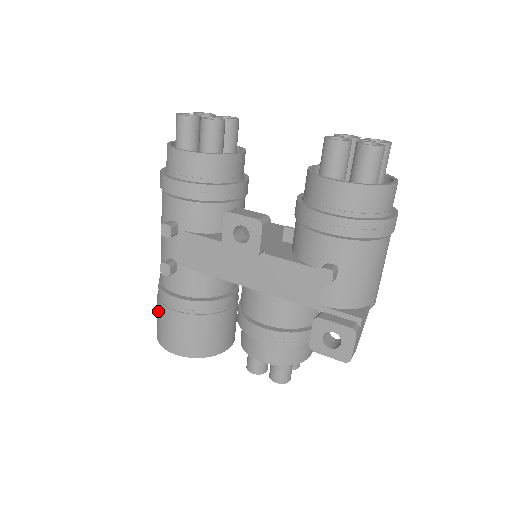
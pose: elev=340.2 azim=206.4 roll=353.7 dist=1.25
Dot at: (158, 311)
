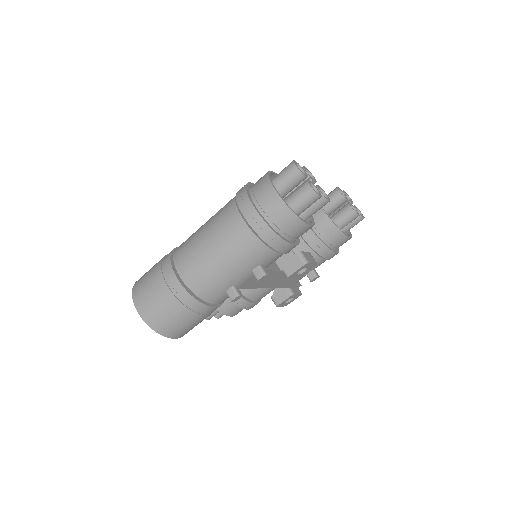
Dot at: (181, 316)
